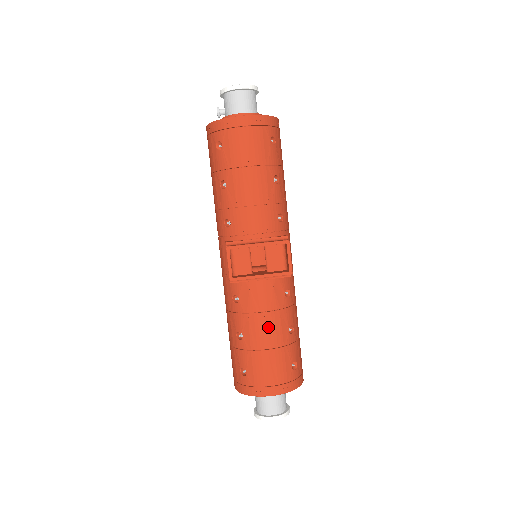
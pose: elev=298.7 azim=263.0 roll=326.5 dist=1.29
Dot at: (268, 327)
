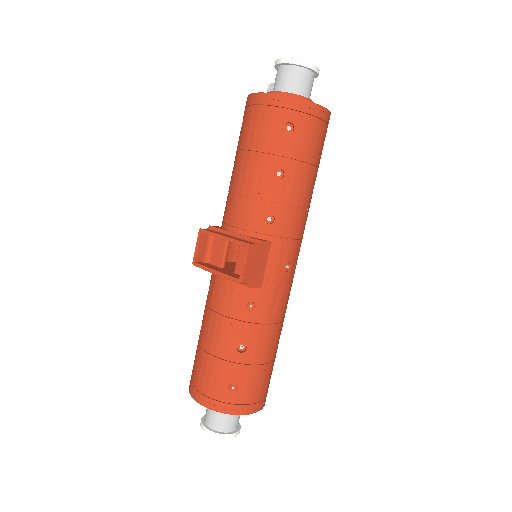
Dot at: (216, 331)
